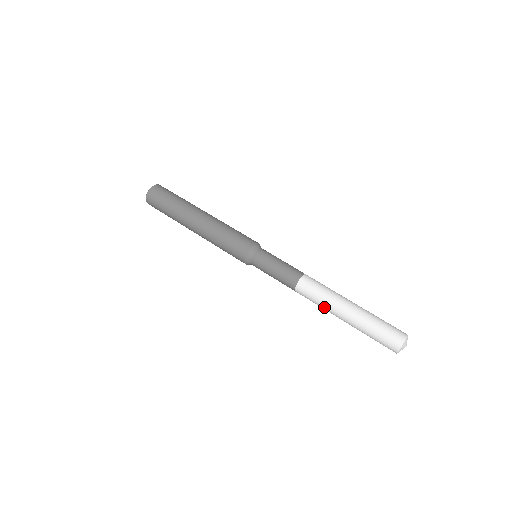
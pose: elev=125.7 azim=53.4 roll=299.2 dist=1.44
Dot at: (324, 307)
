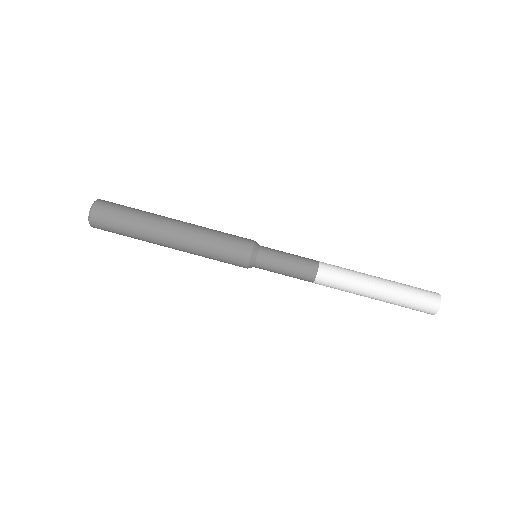
Dot at: occluded
